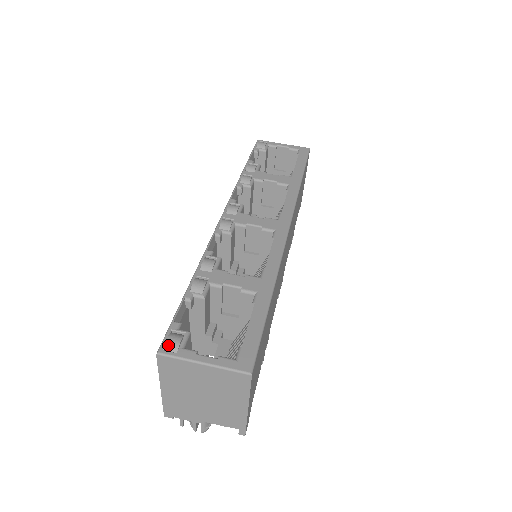
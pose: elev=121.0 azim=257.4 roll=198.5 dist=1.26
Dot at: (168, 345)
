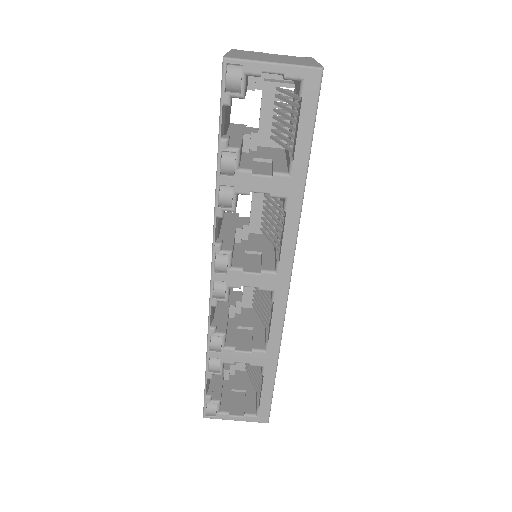
Dot at: (209, 414)
